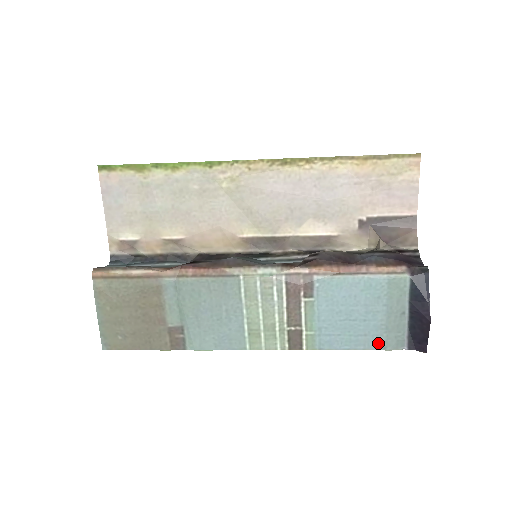
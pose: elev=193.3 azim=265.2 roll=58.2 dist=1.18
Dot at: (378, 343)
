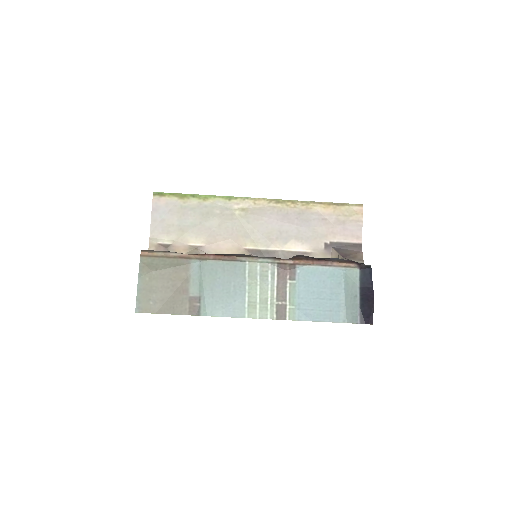
Dot at: (339, 317)
